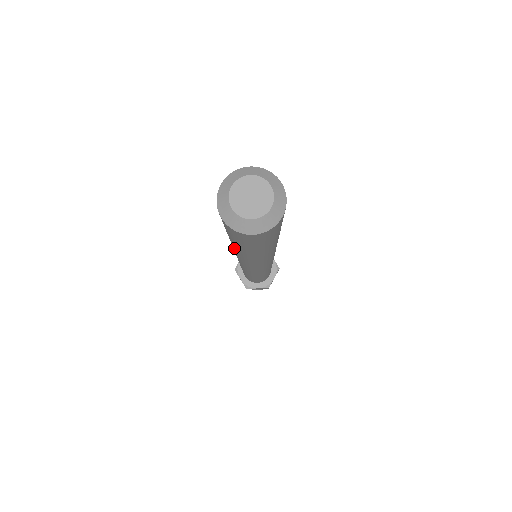
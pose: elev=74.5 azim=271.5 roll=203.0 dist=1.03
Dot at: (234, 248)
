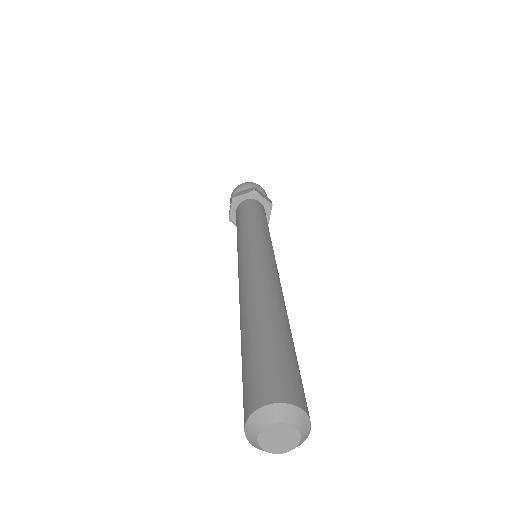
Dot at: (241, 328)
